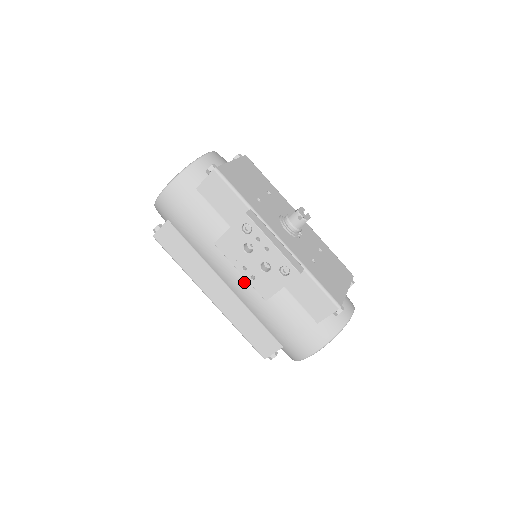
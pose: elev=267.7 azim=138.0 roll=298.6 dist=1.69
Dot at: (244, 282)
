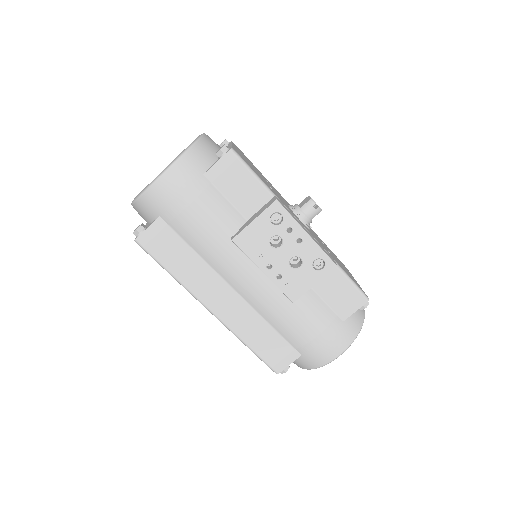
Dot at: (263, 284)
